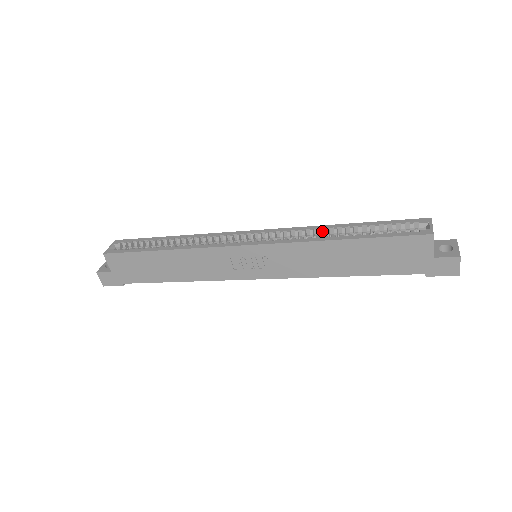
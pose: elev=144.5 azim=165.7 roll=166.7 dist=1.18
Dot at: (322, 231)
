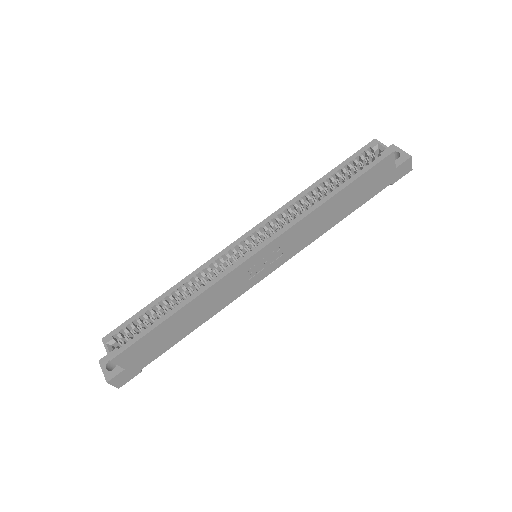
Dot at: (302, 199)
